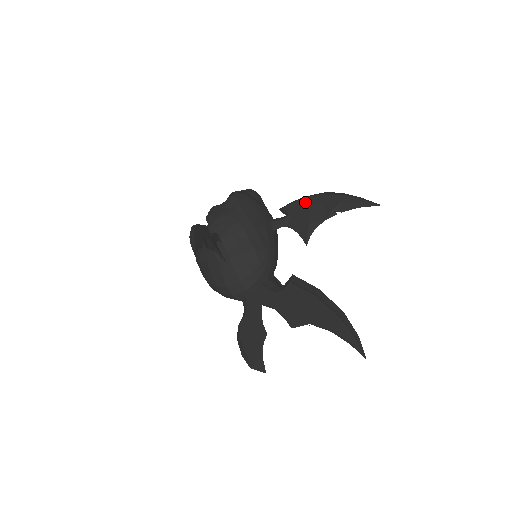
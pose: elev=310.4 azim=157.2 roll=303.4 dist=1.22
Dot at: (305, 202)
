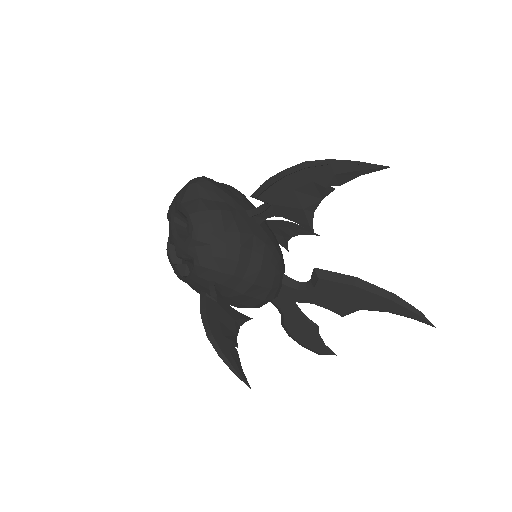
Dot at: (283, 183)
